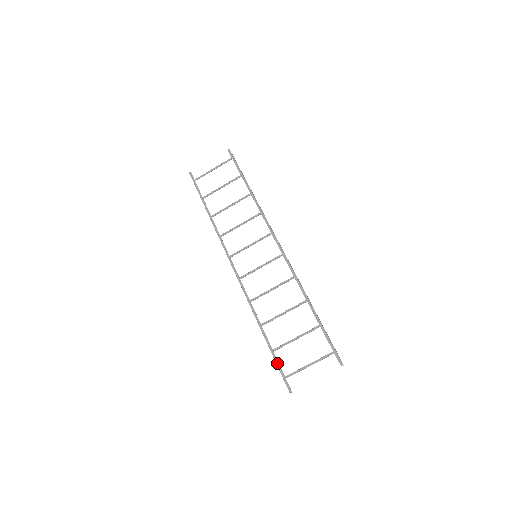
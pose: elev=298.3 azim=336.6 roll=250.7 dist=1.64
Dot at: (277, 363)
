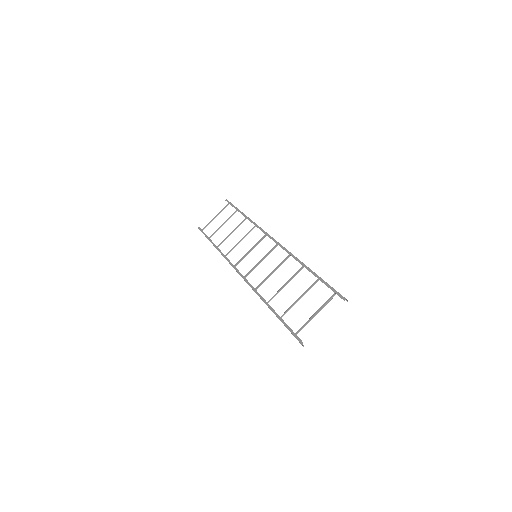
Dot at: (286, 325)
